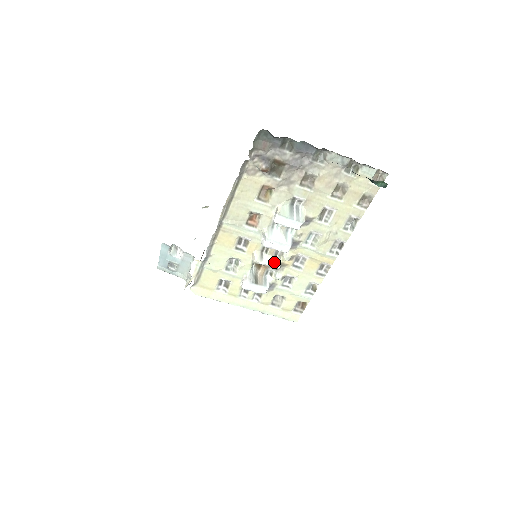
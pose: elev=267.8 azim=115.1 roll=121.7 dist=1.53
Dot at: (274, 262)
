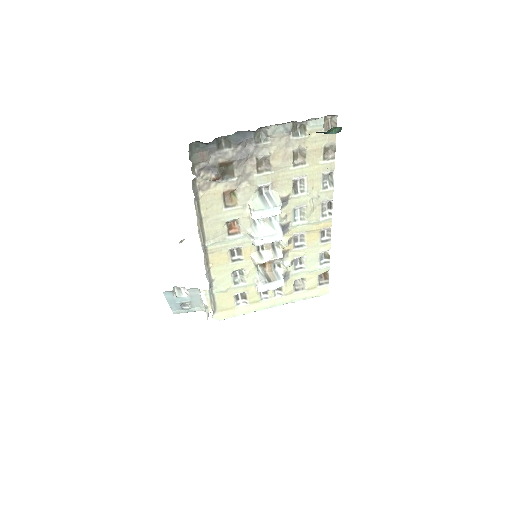
Dot at: (275, 254)
